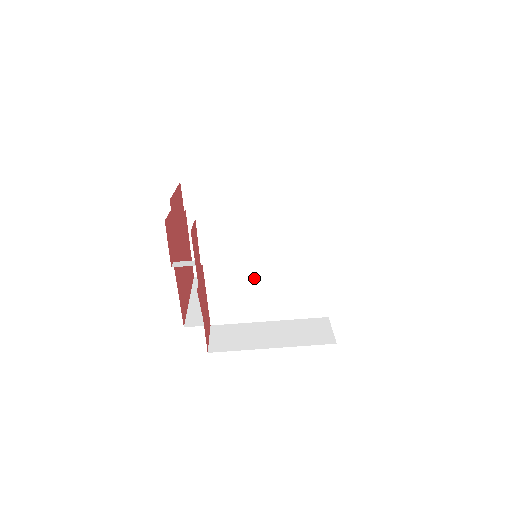
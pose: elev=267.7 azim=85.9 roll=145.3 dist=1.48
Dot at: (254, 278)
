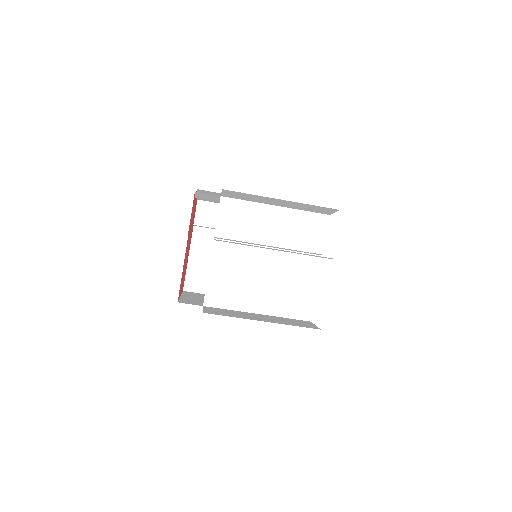
Dot at: (254, 266)
